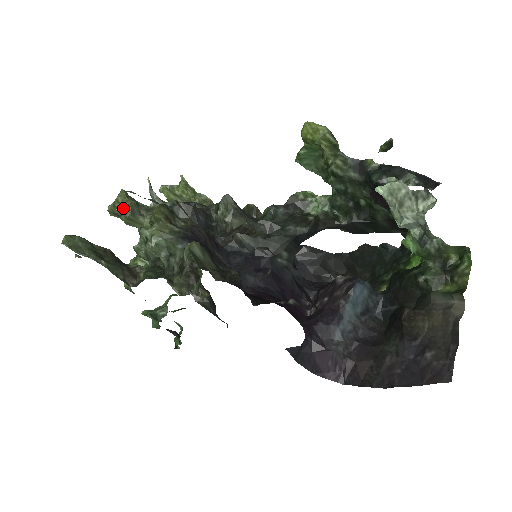
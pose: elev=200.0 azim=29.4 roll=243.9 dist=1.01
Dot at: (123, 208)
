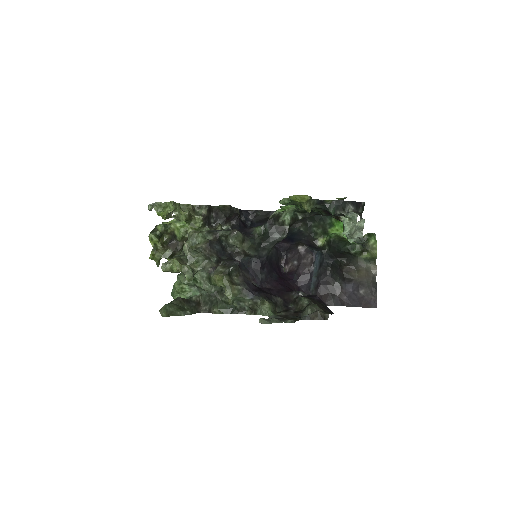
Dot at: (182, 272)
